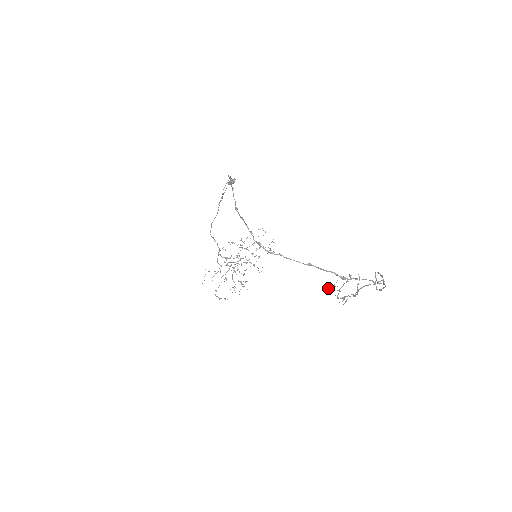
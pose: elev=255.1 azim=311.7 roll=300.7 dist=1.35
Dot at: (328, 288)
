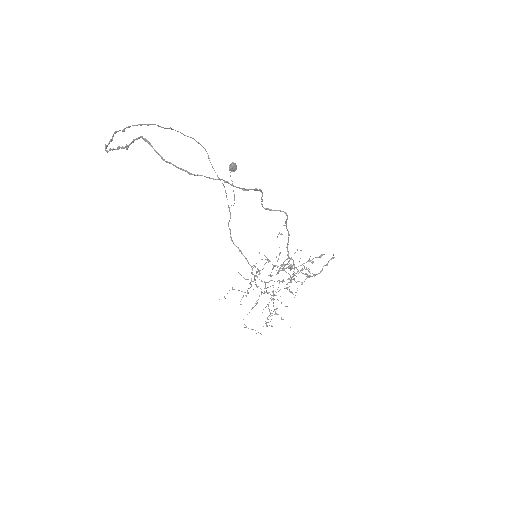
Dot at: occluded
